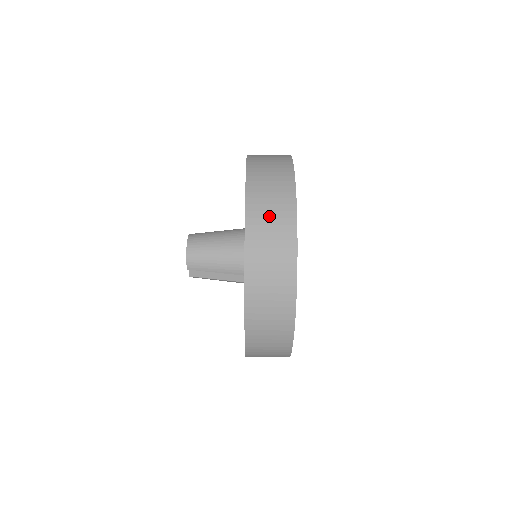
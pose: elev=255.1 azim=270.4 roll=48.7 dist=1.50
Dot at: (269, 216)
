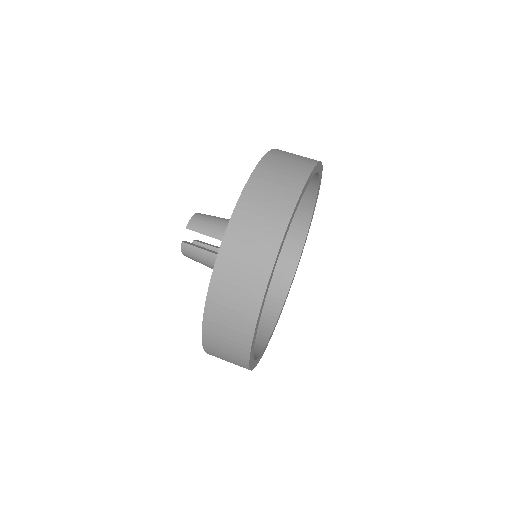
Dot at: (293, 155)
